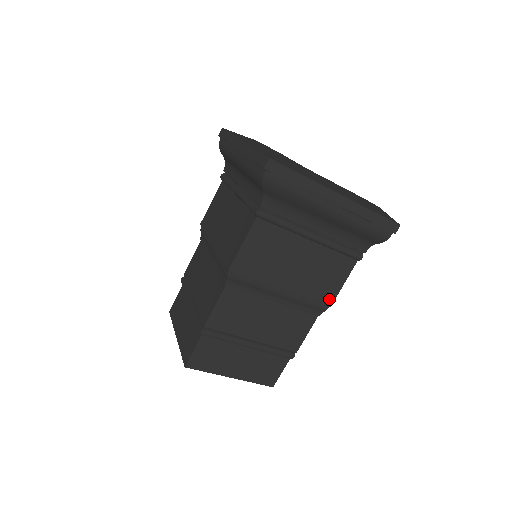
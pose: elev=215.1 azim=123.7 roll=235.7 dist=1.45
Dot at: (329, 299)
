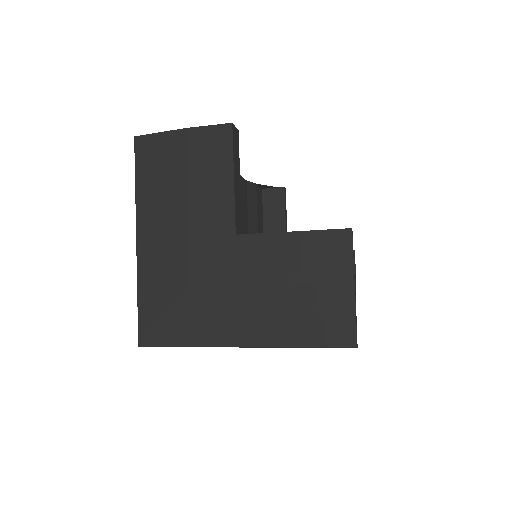
Dot at: occluded
